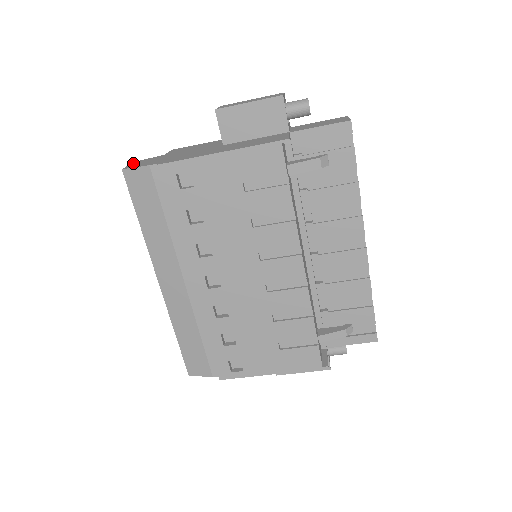
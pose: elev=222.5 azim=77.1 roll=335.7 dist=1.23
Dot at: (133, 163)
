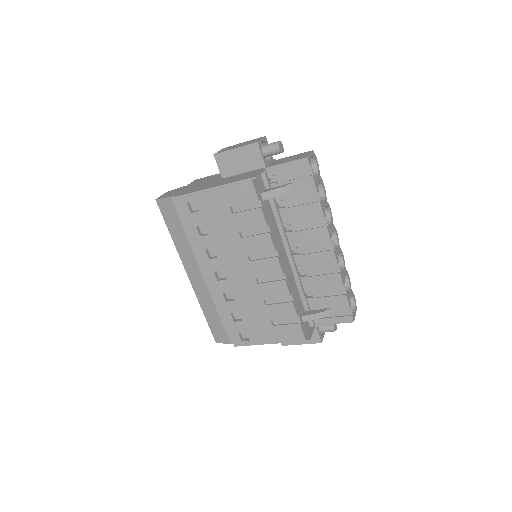
Dot at: (165, 193)
